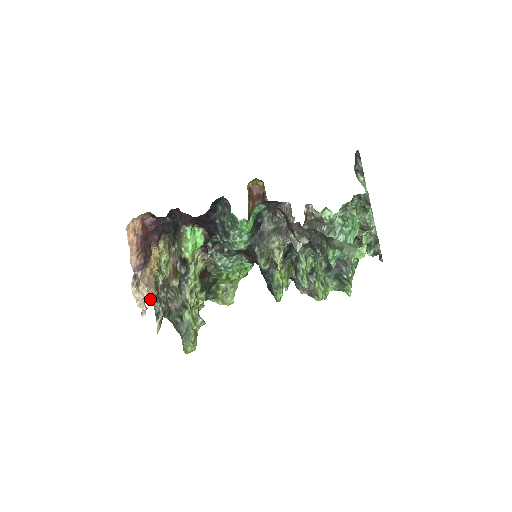
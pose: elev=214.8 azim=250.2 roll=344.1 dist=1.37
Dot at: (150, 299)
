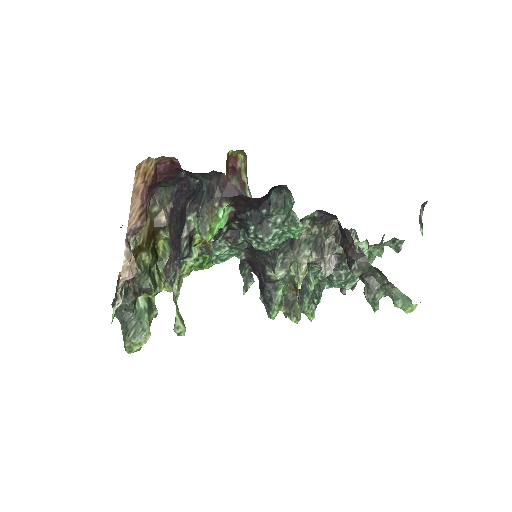
Dot at: (119, 274)
